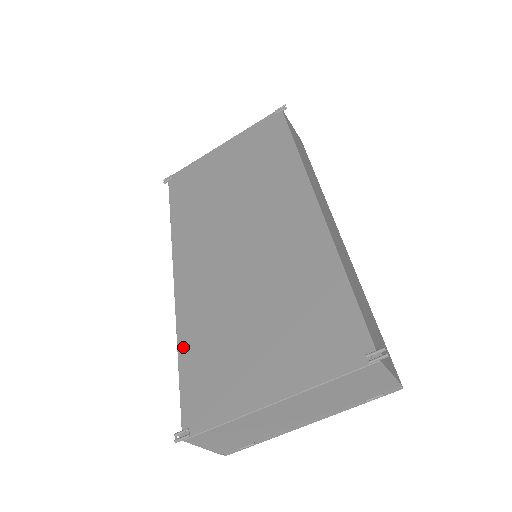
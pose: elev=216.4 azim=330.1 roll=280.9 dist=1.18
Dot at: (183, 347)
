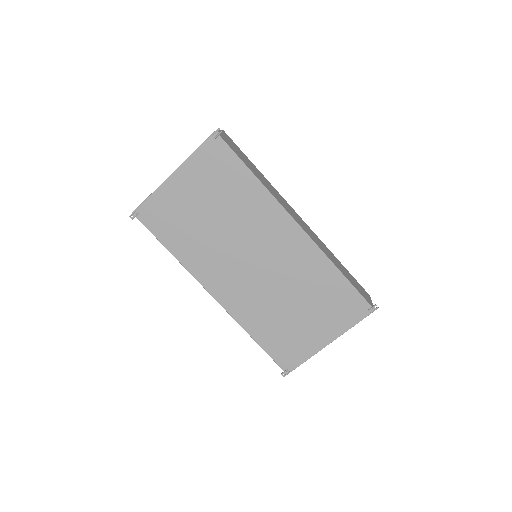
Dot at: (255, 335)
